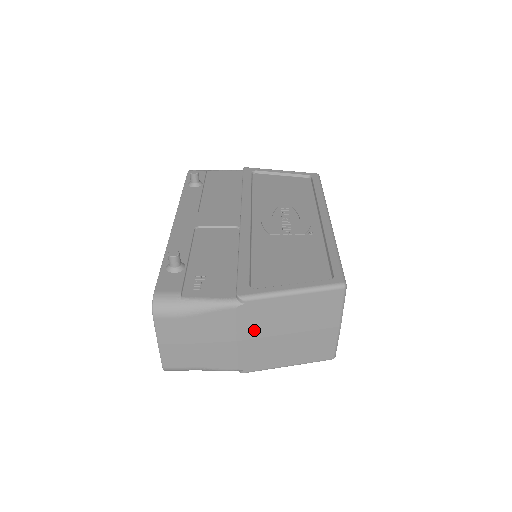
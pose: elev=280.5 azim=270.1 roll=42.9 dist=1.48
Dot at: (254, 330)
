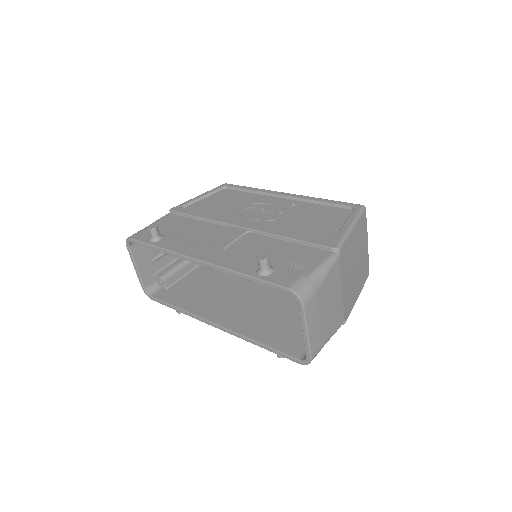
Dot at: (346, 274)
